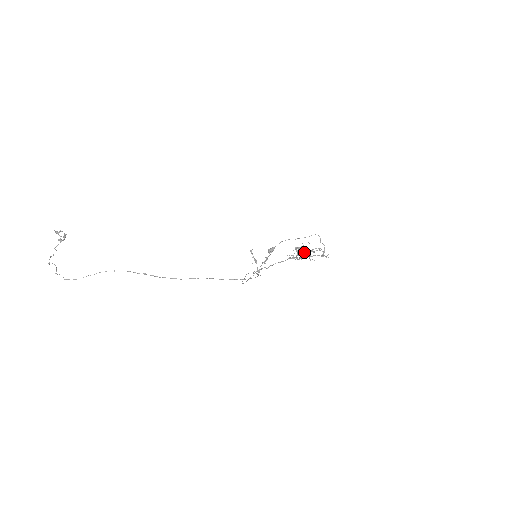
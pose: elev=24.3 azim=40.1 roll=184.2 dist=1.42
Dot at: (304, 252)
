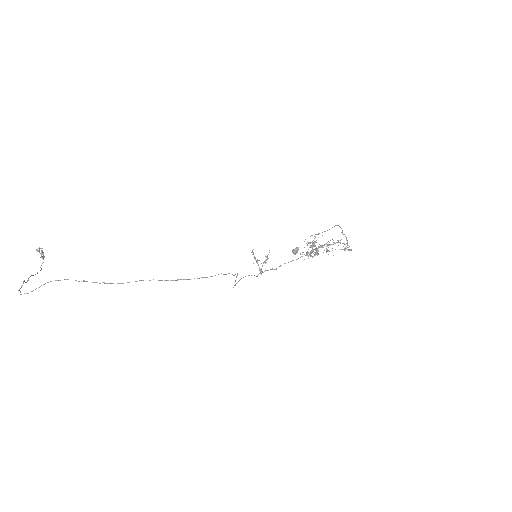
Dot at: (318, 247)
